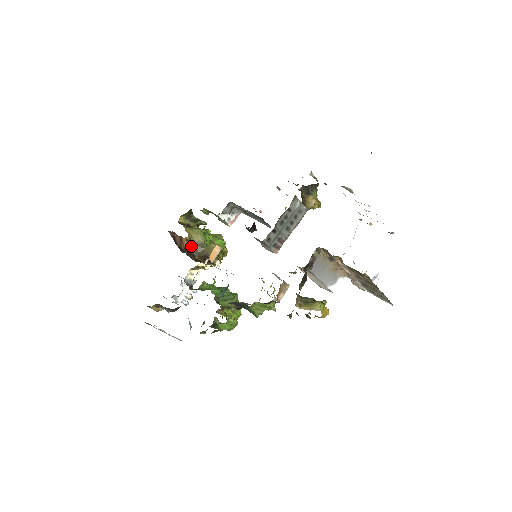
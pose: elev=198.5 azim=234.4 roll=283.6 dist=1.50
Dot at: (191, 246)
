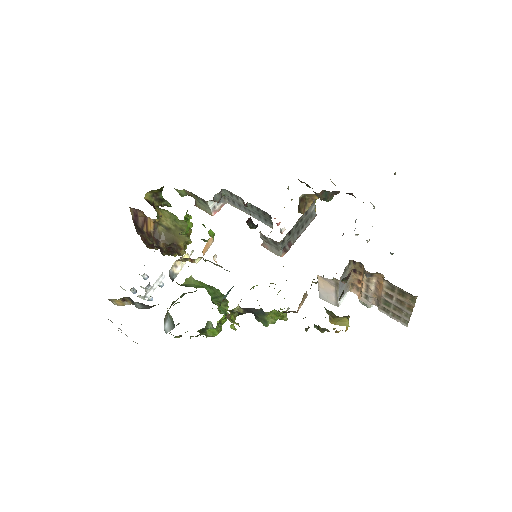
Dot at: (158, 230)
